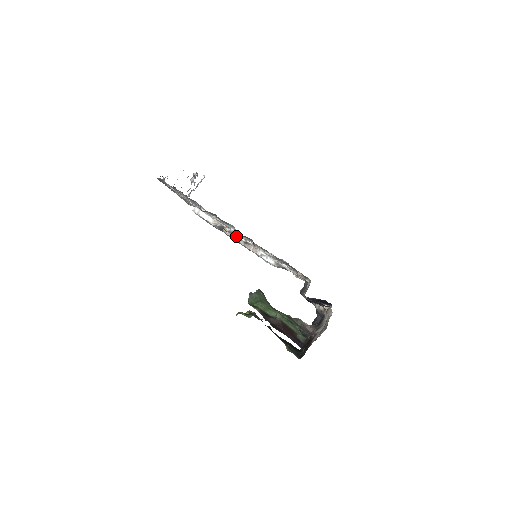
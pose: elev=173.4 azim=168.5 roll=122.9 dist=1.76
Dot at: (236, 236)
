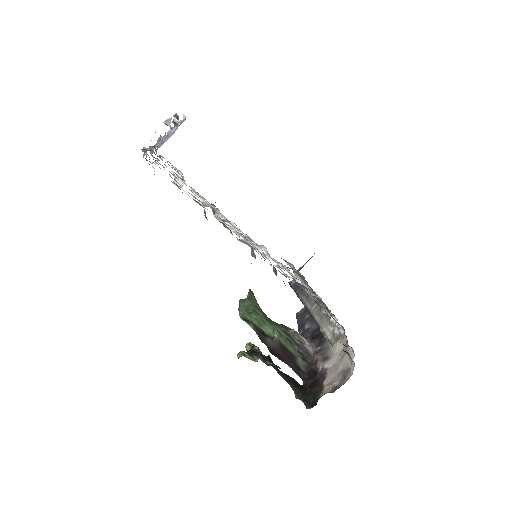
Dot at: (232, 226)
